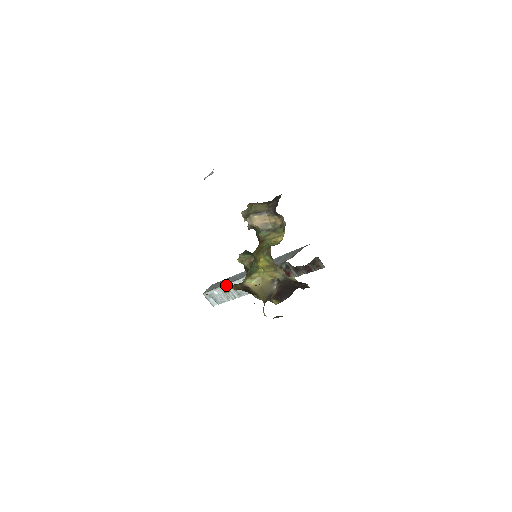
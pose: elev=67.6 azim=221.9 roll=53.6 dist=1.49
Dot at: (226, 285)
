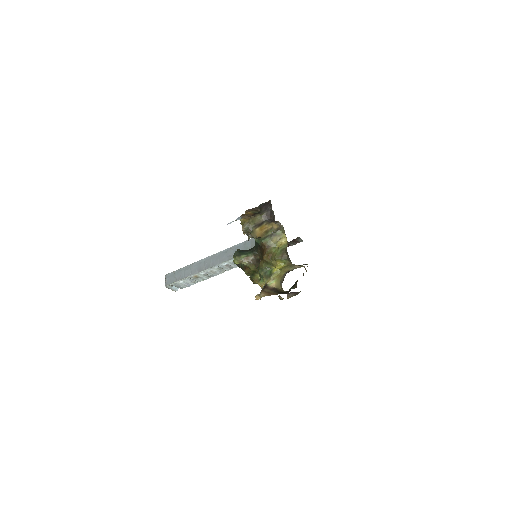
Dot at: (196, 274)
